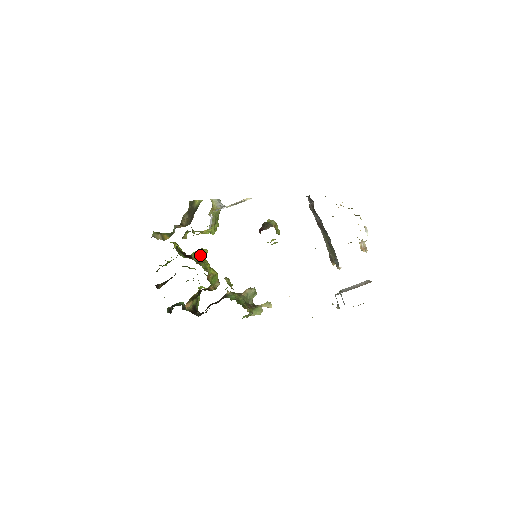
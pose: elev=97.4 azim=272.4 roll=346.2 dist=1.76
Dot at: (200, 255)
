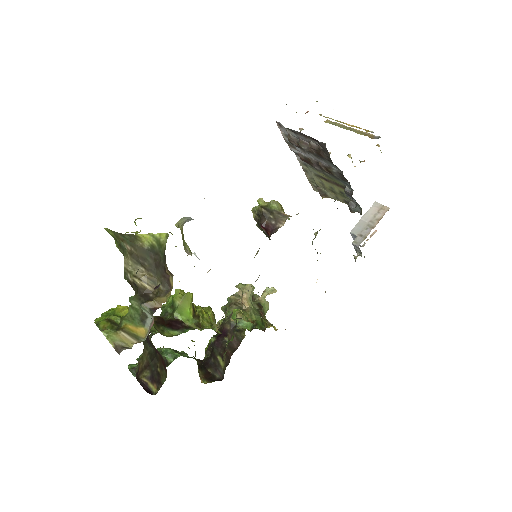
Dot at: (188, 309)
